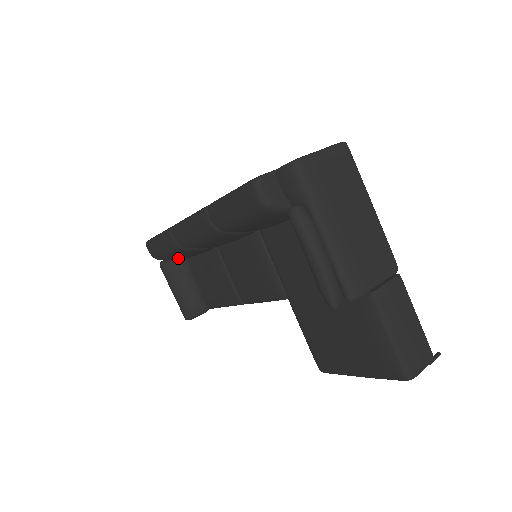
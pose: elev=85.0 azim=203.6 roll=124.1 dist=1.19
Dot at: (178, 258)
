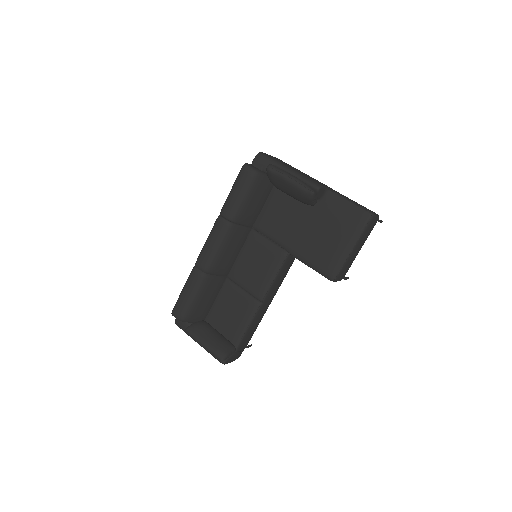
Dot at: (200, 310)
